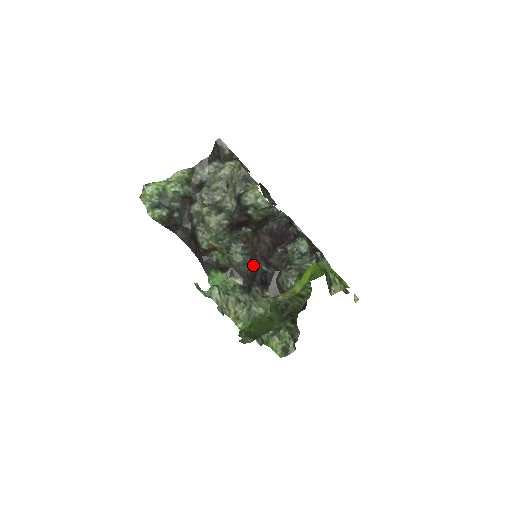
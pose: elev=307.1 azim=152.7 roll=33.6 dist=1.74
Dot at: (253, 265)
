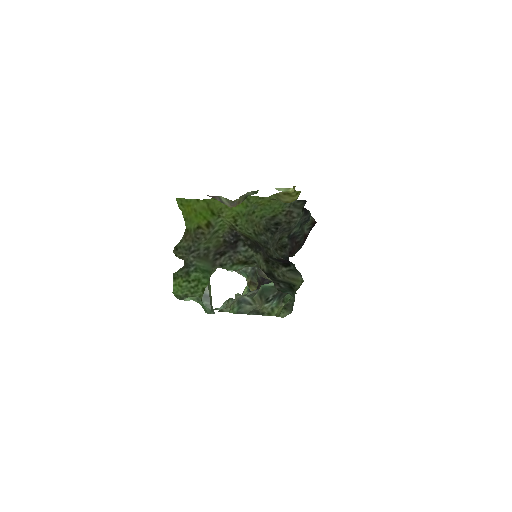
Dot at: occluded
